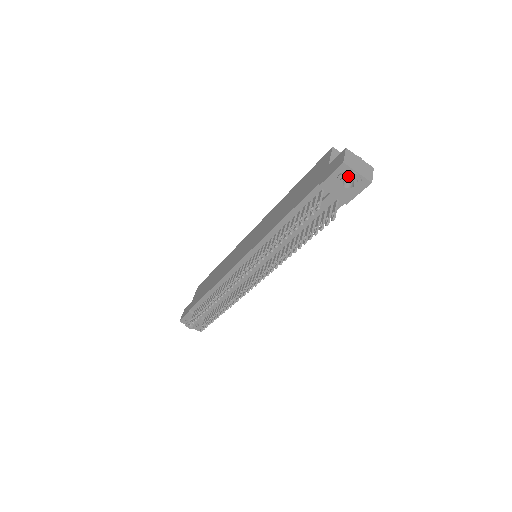
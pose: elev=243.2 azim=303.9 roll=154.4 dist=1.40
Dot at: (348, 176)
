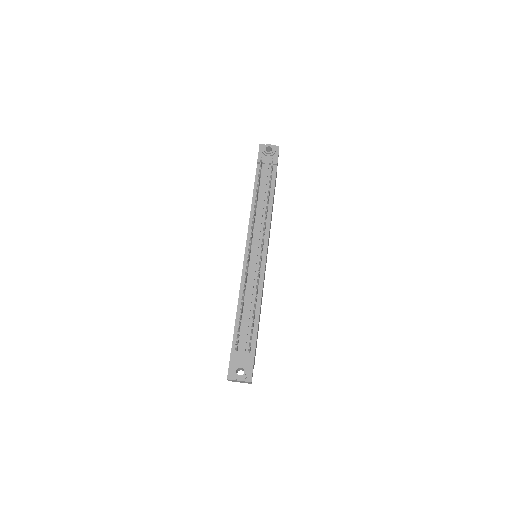
Dot at: (266, 146)
